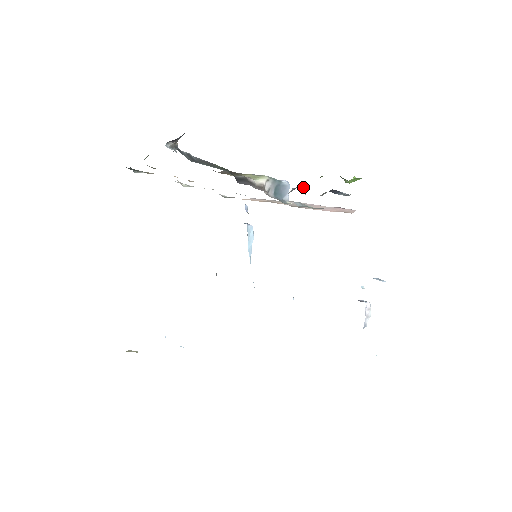
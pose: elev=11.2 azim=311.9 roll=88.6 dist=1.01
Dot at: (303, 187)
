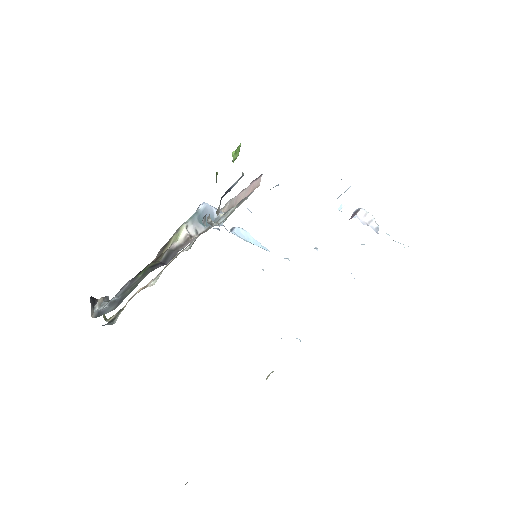
Dot at: occluded
